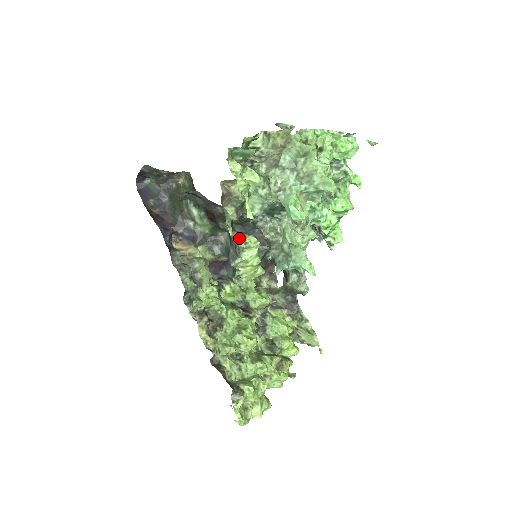
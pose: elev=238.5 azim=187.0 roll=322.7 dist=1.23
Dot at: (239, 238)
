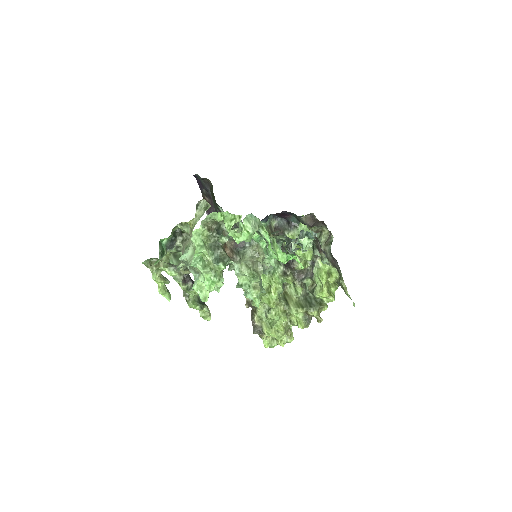
Dot at: (188, 291)
